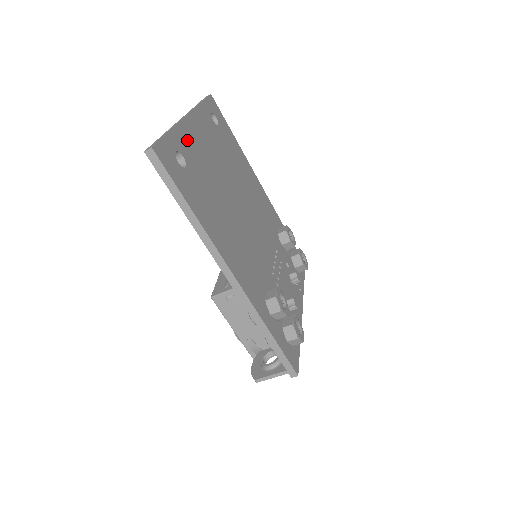
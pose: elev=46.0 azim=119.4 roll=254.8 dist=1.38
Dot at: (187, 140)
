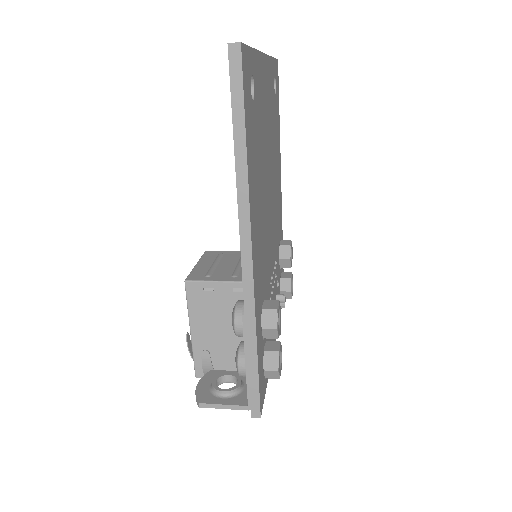
Dot at: (259, 76)
